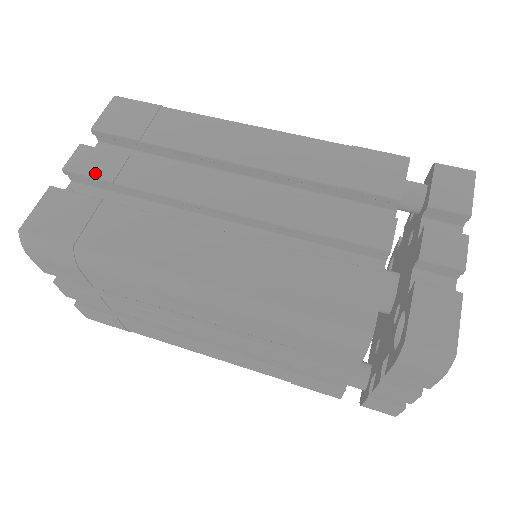
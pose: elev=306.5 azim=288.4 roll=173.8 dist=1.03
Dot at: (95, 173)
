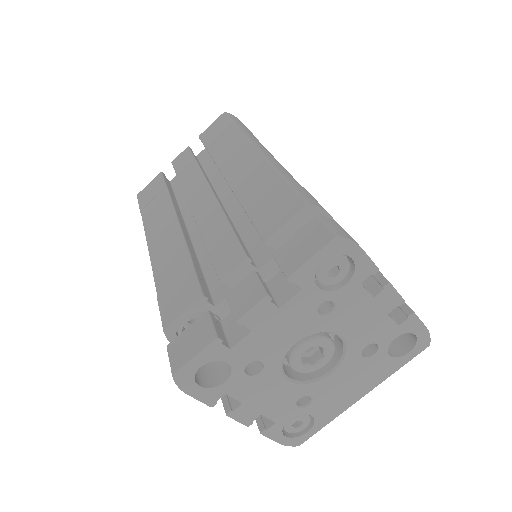
Dot at: (177, 168)
